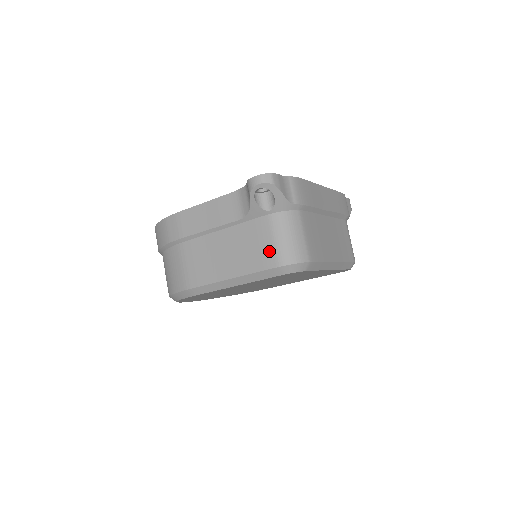
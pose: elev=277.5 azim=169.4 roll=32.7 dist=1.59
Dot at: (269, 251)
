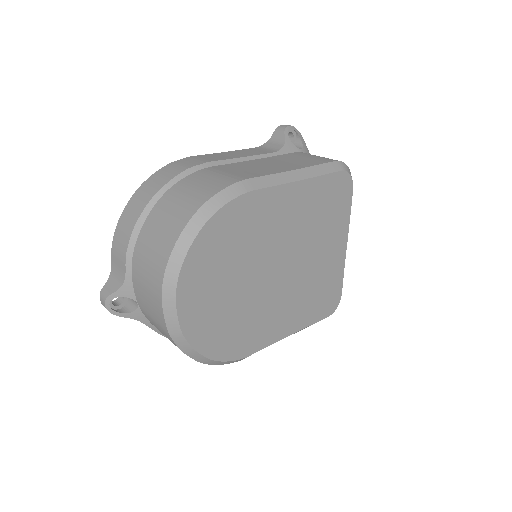
Dot at: (321, 158)
